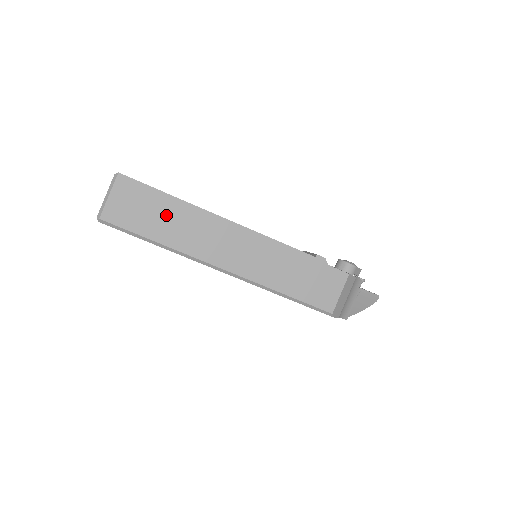
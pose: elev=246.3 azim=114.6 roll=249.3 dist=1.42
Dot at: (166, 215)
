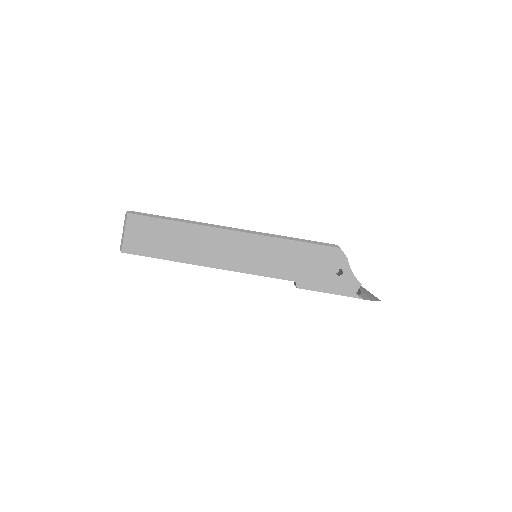
Dot at: occluded
